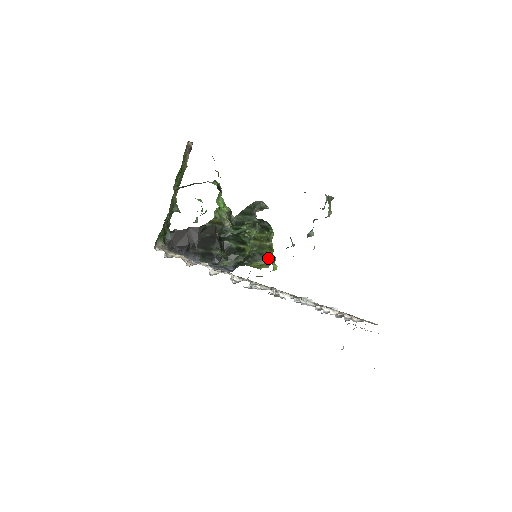
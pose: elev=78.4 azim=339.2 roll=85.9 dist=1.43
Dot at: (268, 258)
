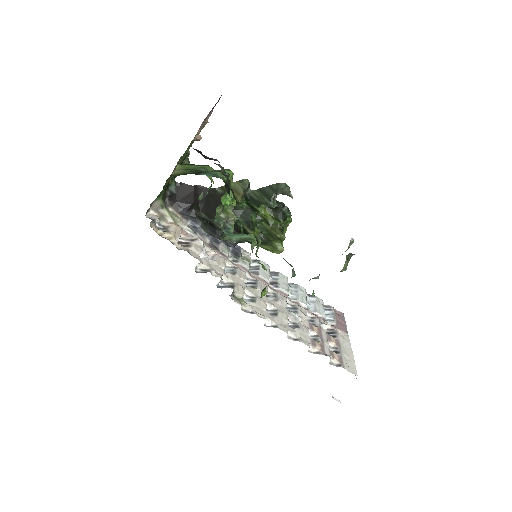
Dot at: (275, 246)
